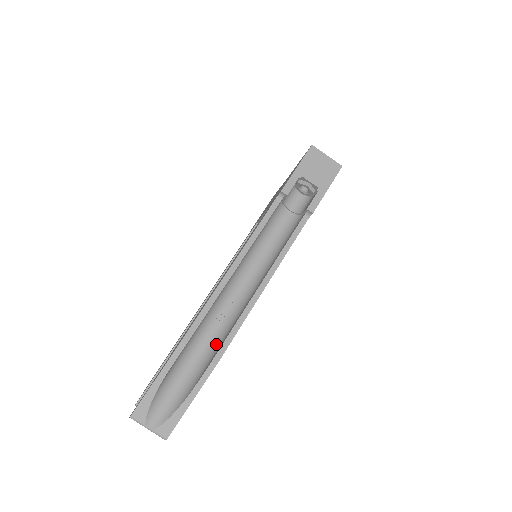
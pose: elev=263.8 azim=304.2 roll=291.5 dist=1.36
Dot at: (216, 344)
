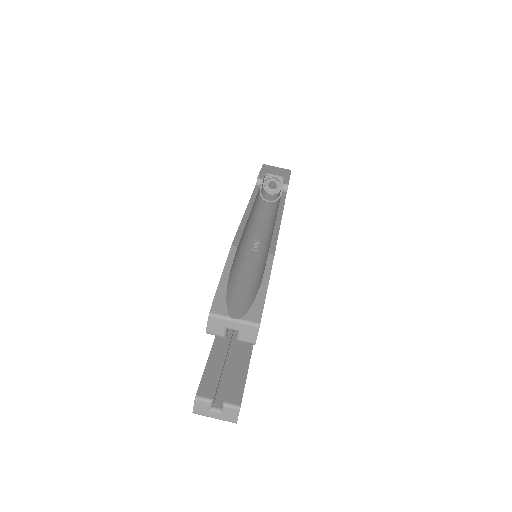
Dot at: (263, 258)
